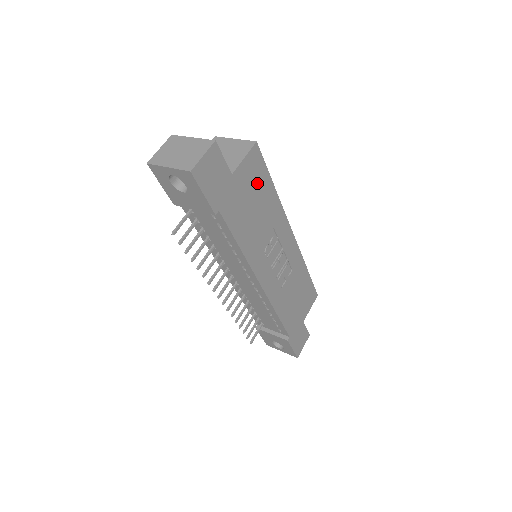
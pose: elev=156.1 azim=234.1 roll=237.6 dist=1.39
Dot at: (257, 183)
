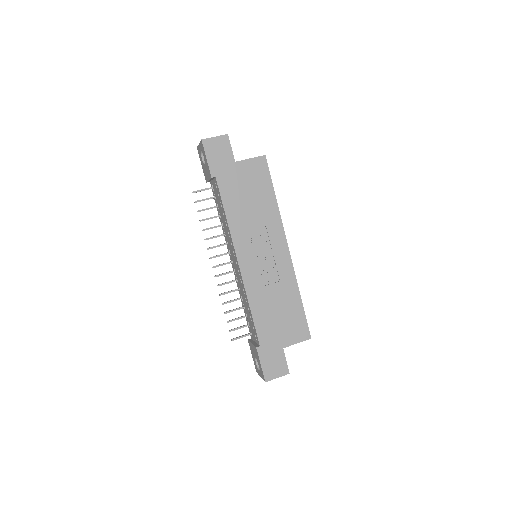
Dot at: (258, 182)
